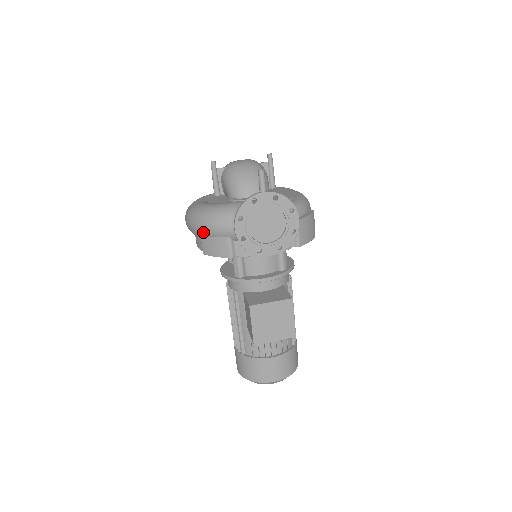
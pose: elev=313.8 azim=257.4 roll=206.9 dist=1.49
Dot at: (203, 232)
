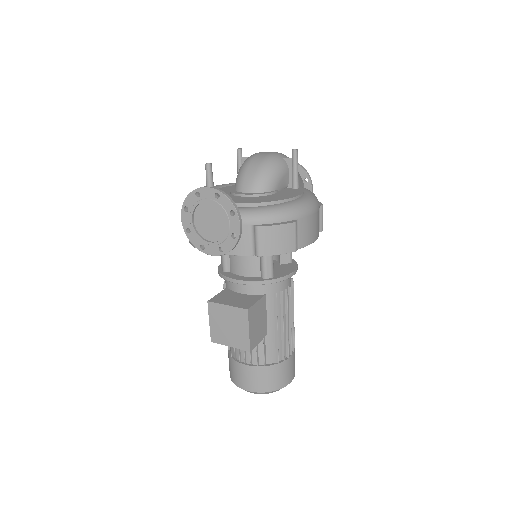
Dot at: occluded
